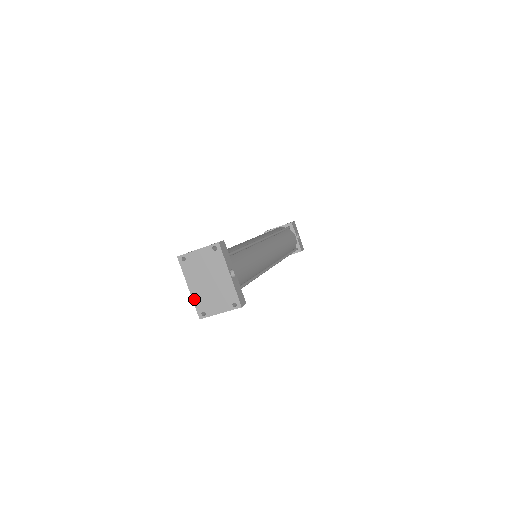
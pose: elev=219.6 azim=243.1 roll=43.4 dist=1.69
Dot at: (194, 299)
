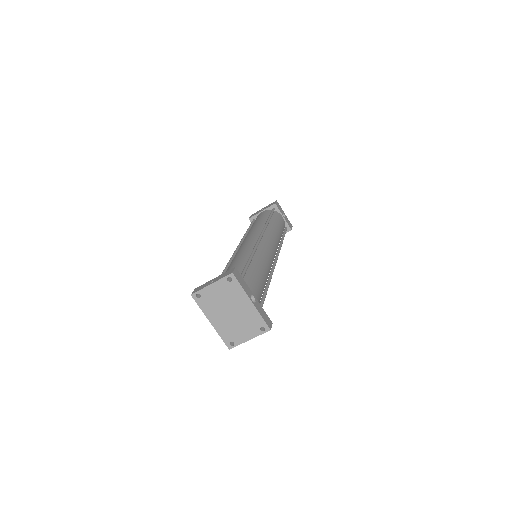
Dot at: (219, 332)
